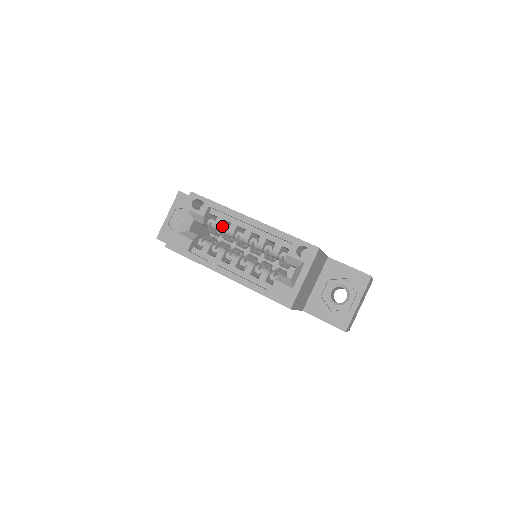
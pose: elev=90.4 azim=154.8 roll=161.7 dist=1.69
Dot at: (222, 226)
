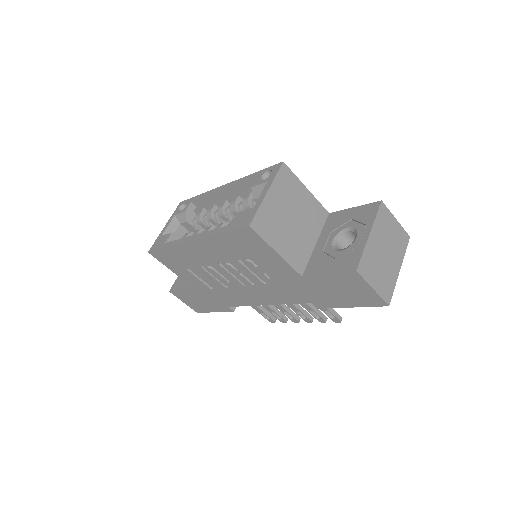
Dot at: (204, 215)
